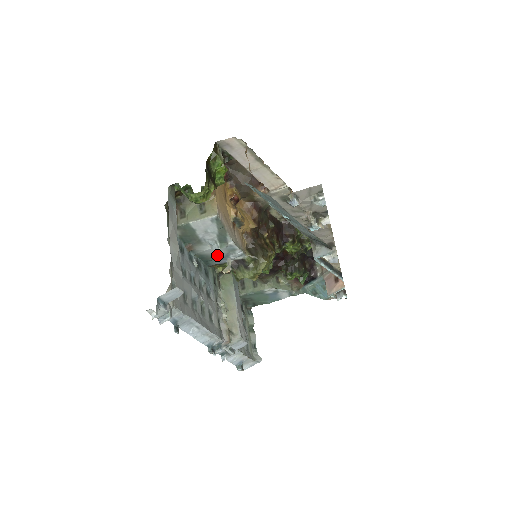
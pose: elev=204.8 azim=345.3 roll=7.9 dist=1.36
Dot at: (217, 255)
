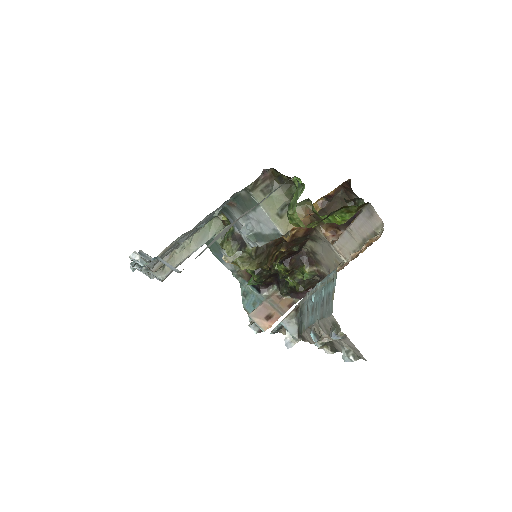
Dot at: (238, 224)
